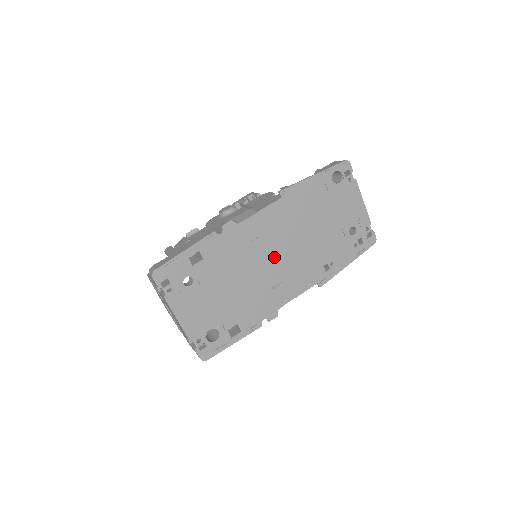
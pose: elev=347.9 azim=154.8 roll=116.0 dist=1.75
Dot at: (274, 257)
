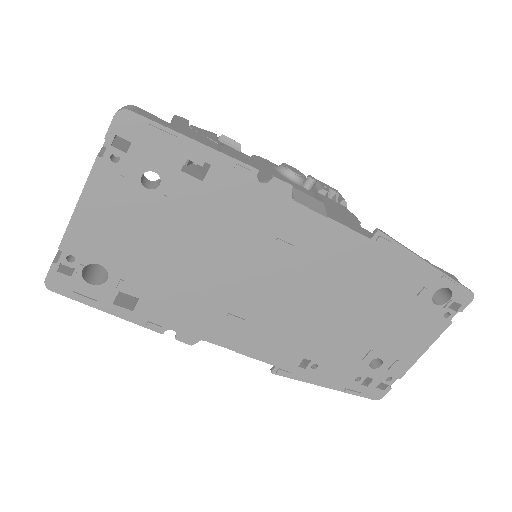
Dot at: (275, 285)
